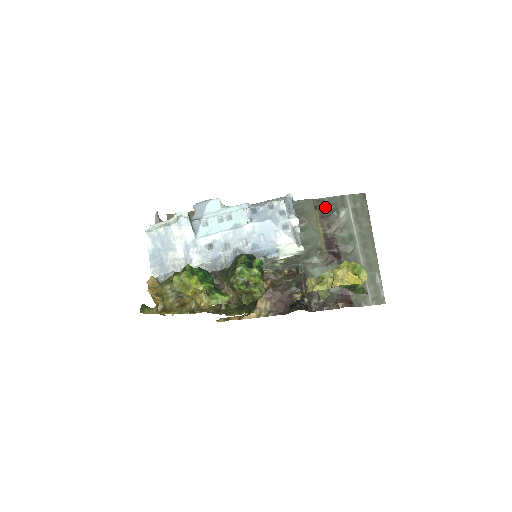
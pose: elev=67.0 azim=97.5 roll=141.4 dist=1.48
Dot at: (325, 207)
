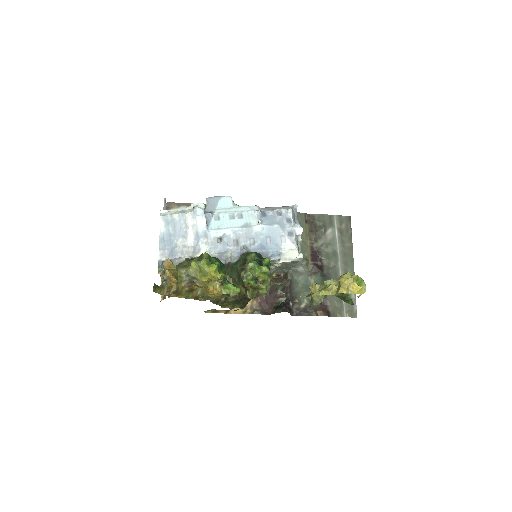
Dot at: (315, 222)
